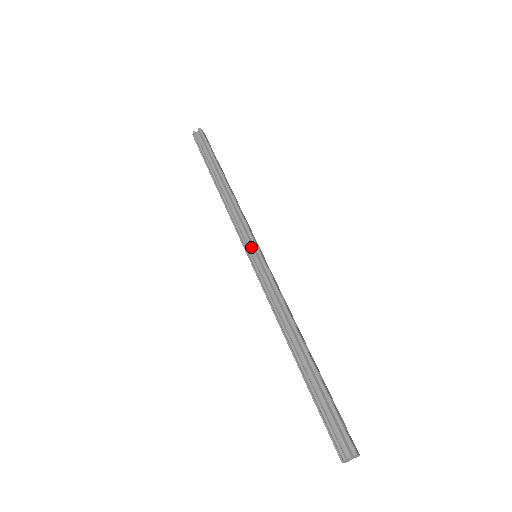
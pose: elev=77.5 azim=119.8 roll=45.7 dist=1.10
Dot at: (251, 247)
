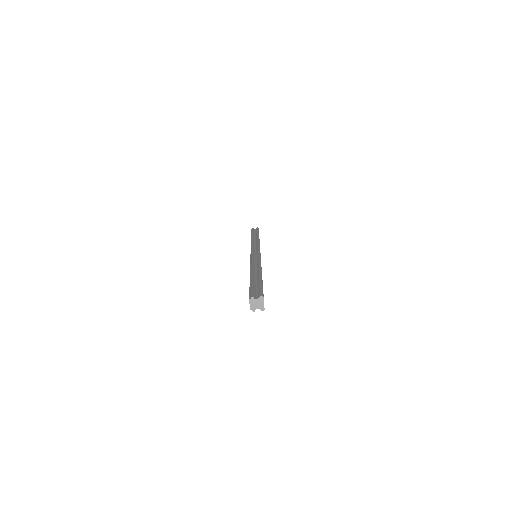
Dot at: (256, 251)
